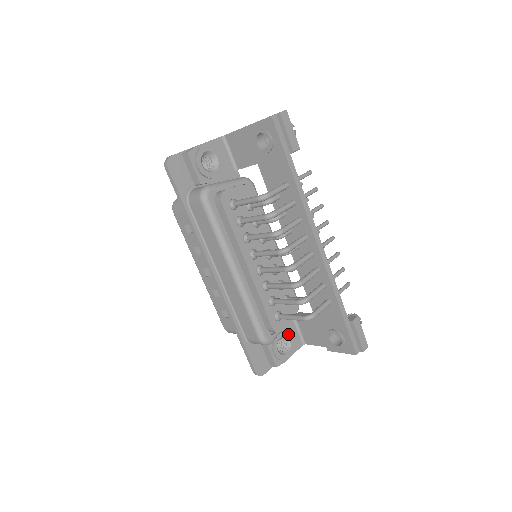
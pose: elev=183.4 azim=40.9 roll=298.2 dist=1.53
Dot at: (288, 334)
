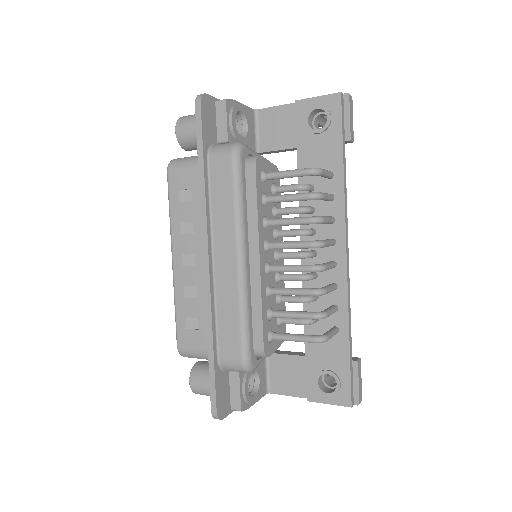
Dot at: (259, 371)
